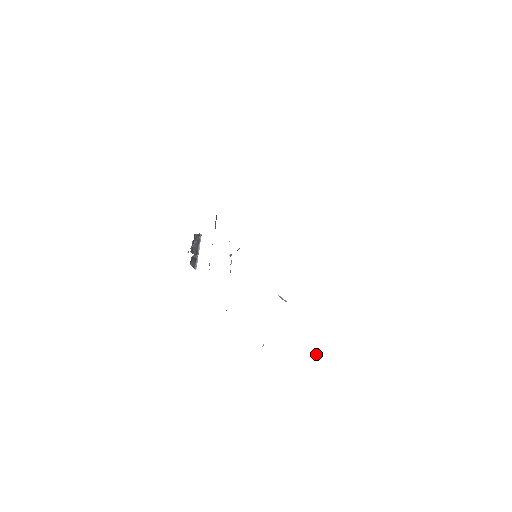
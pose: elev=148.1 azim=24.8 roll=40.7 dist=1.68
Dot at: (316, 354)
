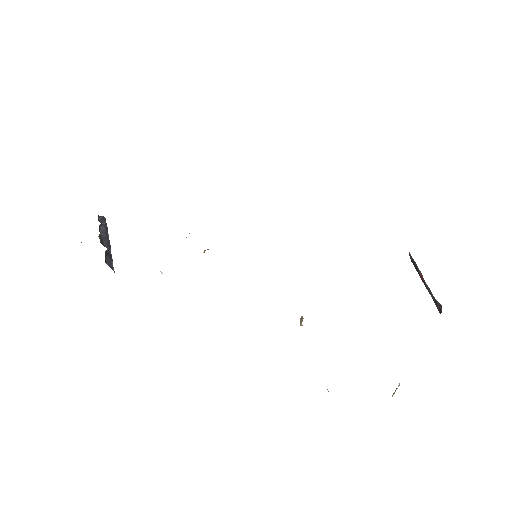
Dot at: occluded
